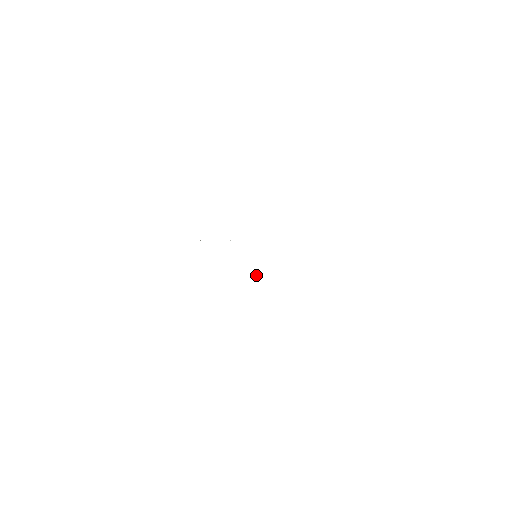
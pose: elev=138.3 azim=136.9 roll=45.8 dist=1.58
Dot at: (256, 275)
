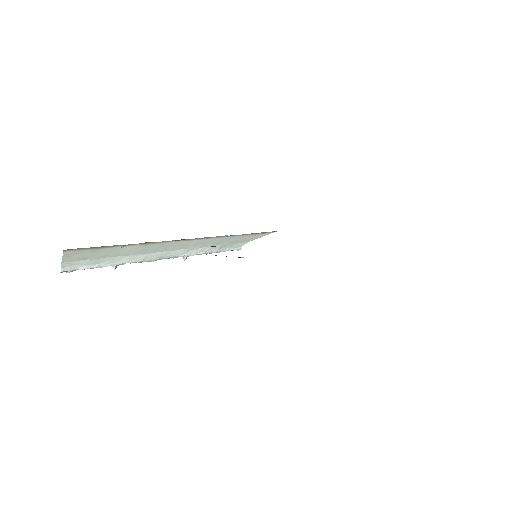
Dot at: occluded
